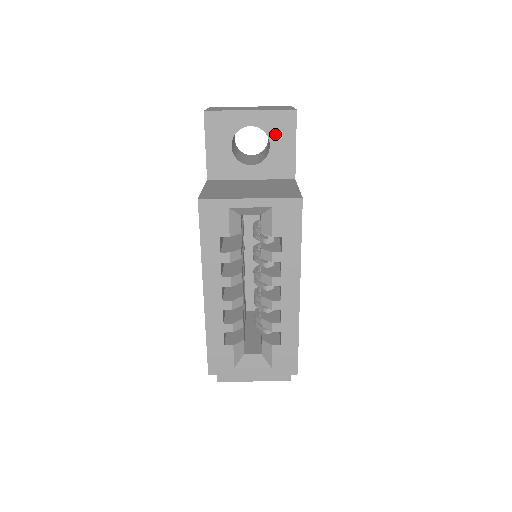
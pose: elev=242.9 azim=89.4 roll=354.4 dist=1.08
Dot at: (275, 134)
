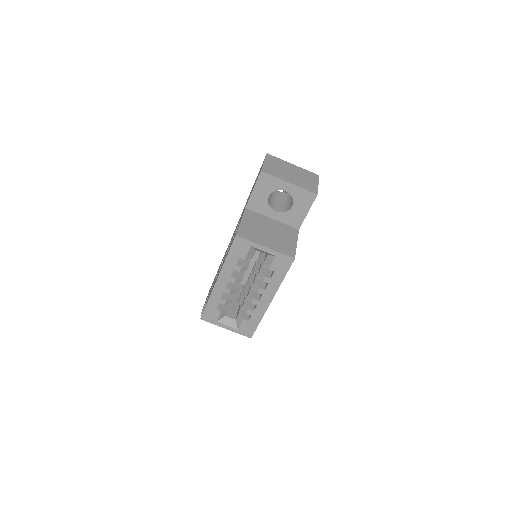
Dot at: (298, 201)
